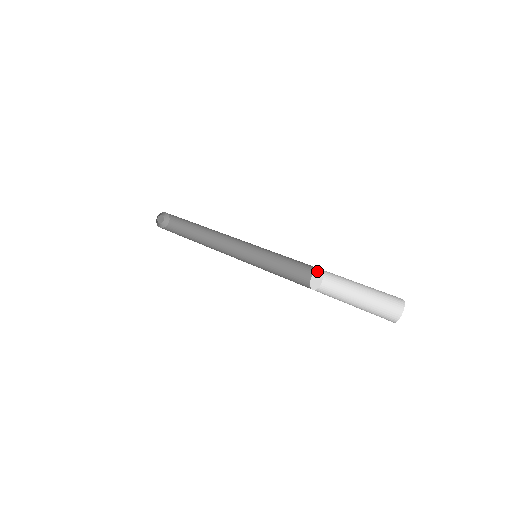
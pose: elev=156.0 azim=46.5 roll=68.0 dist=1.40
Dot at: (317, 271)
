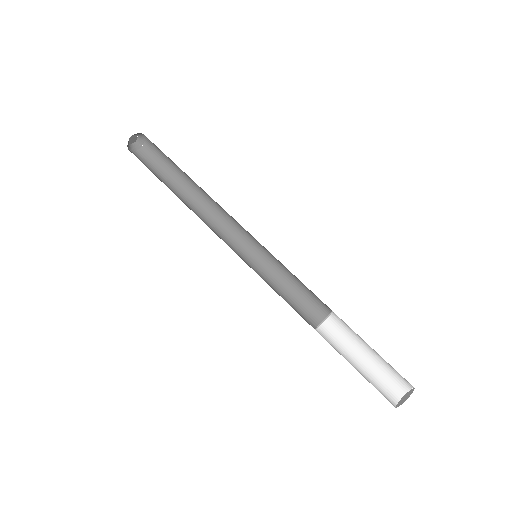
Dot at: occluded
